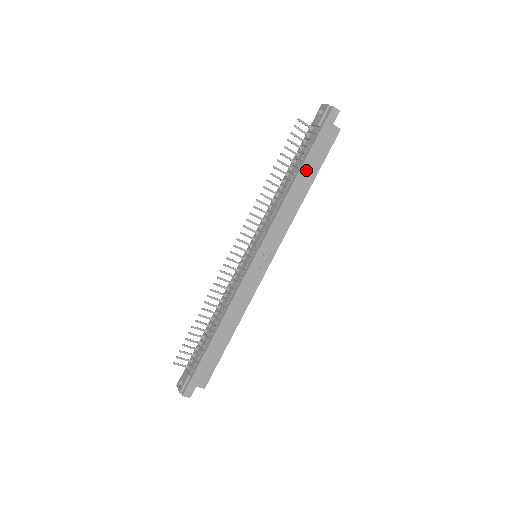
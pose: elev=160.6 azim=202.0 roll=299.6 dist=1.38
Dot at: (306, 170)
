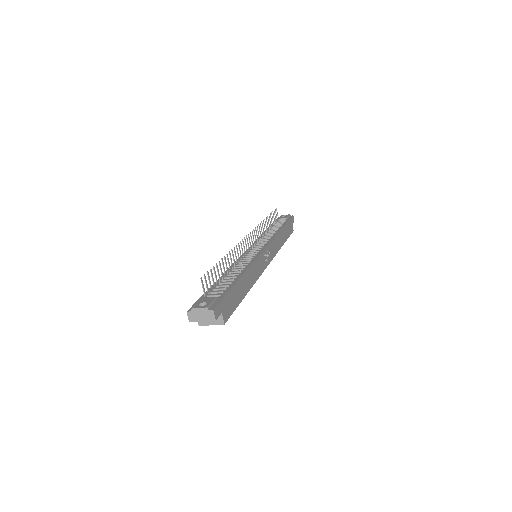
Dot at: (285, 231)
